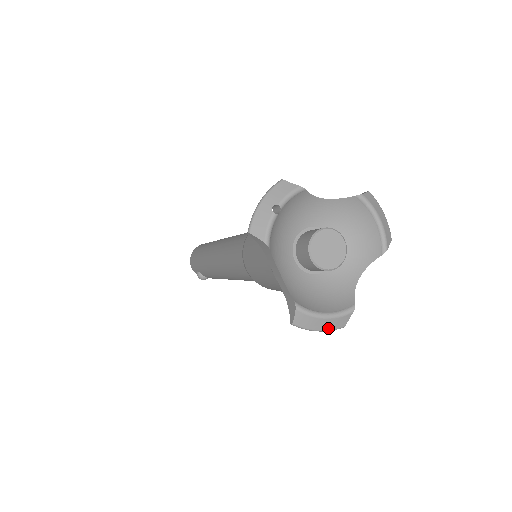
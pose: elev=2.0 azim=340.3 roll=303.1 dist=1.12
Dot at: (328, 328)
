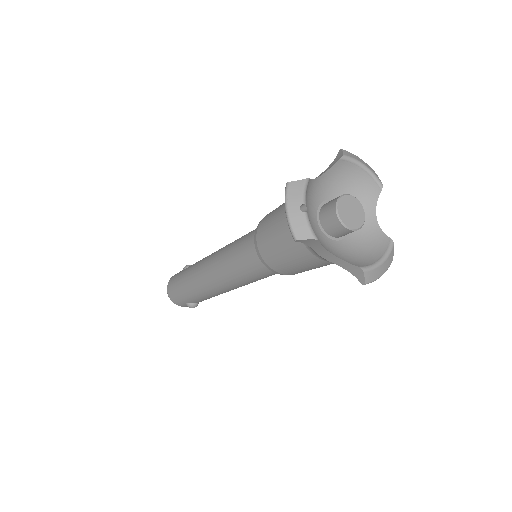
Dot at: (386, 269)
